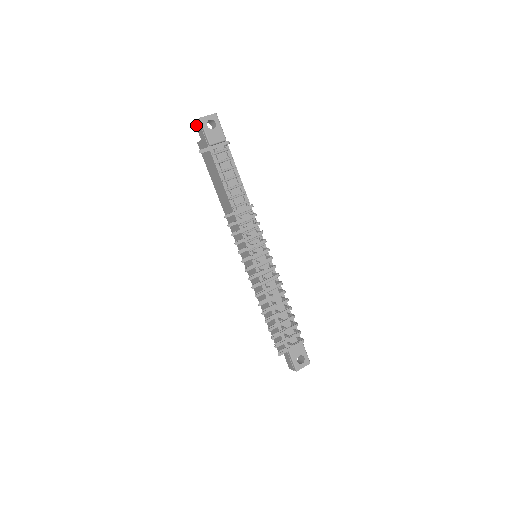
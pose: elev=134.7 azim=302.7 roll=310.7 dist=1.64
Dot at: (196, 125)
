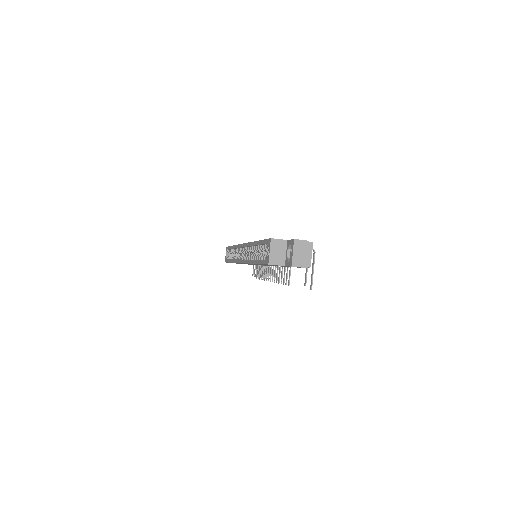
Dot at: occluded
